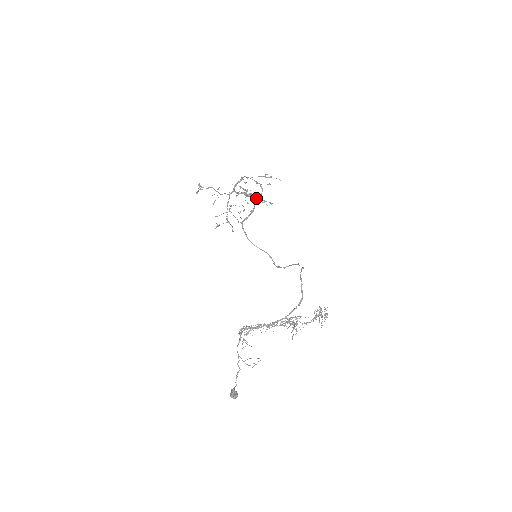
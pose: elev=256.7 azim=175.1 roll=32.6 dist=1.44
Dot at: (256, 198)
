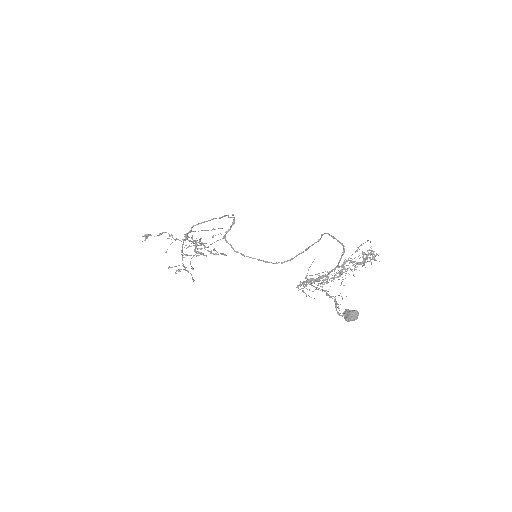
Dot at: (205, 255)
